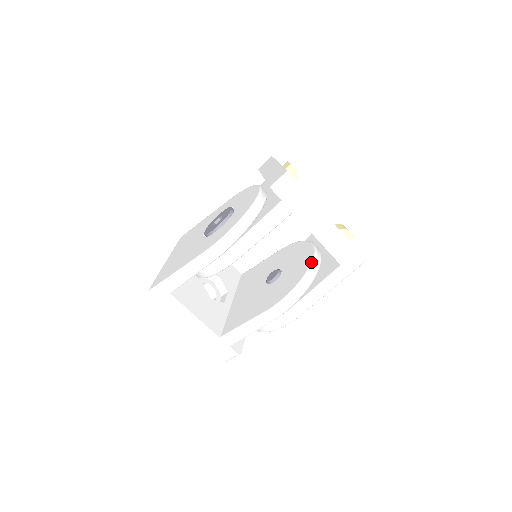
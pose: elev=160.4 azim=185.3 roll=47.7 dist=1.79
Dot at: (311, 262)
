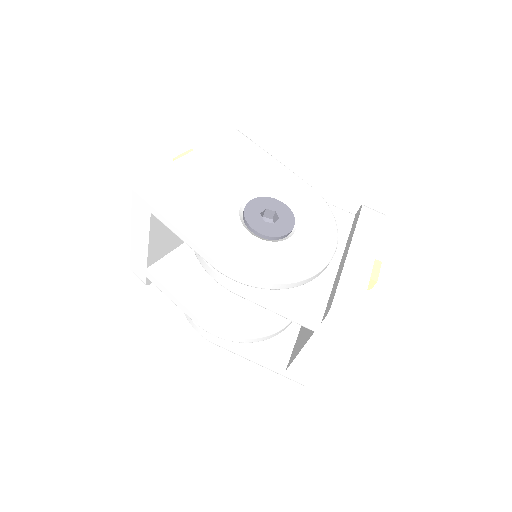
Dot at: (277, 329)
